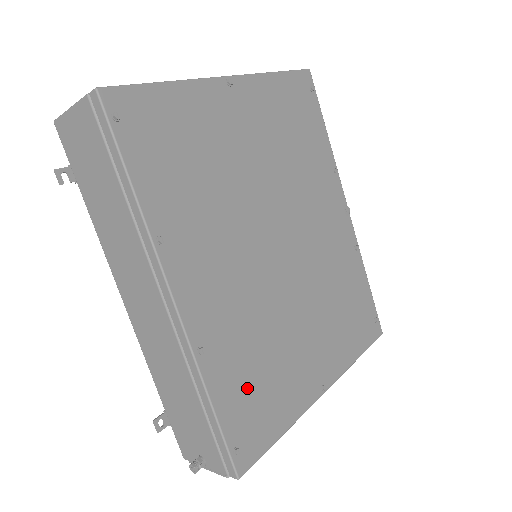
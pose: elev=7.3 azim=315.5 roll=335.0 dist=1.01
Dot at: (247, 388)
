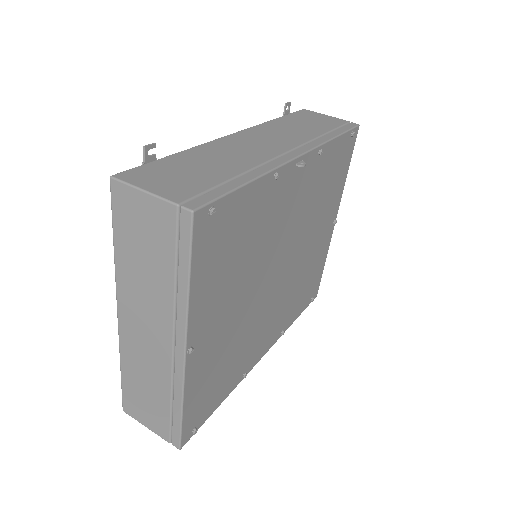
Dot at: (304, 295)
